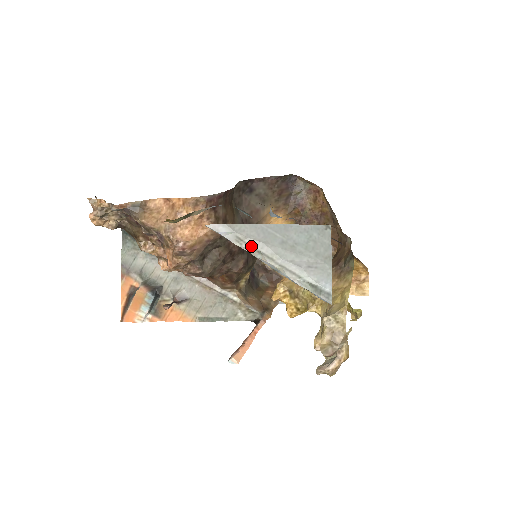
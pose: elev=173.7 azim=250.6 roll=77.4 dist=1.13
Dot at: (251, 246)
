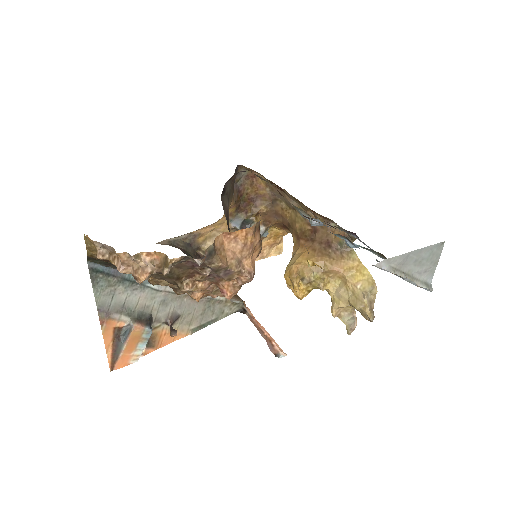
Dot at: (399, 270)
